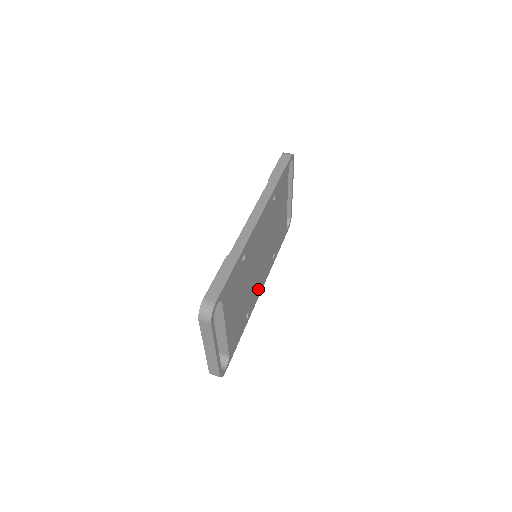
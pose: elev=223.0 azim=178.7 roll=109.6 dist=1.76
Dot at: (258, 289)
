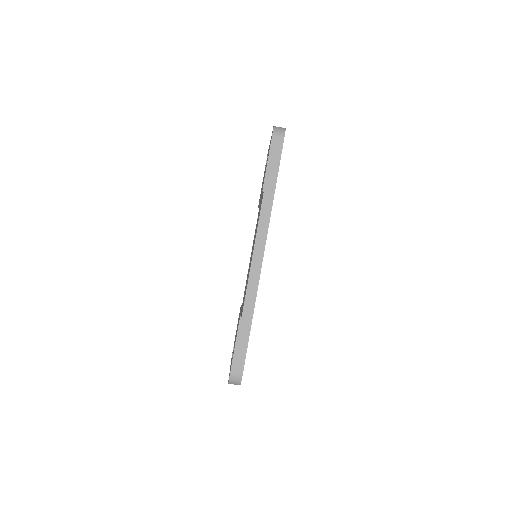
Dot at: occluded
